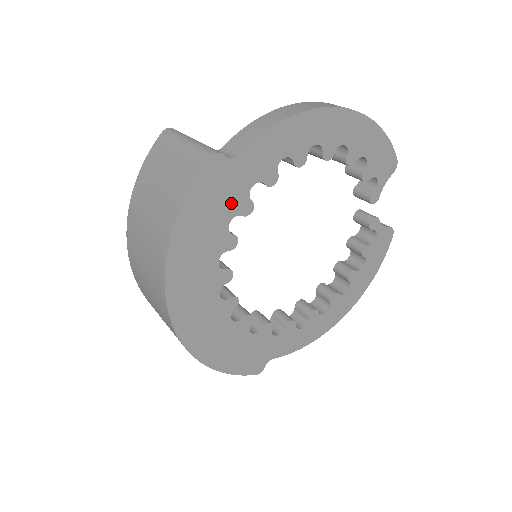
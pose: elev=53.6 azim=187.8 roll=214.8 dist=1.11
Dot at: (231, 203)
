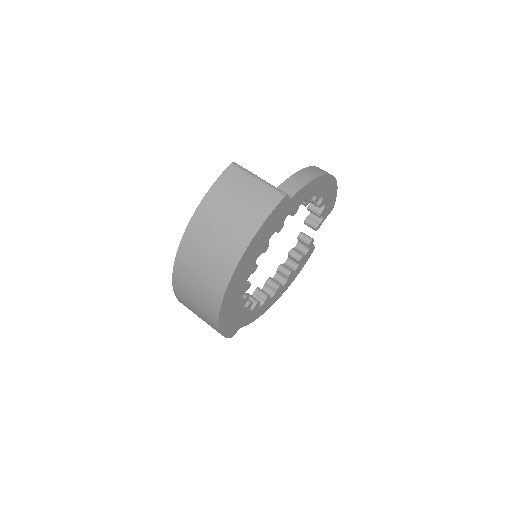
Dot at: (277, 224)
